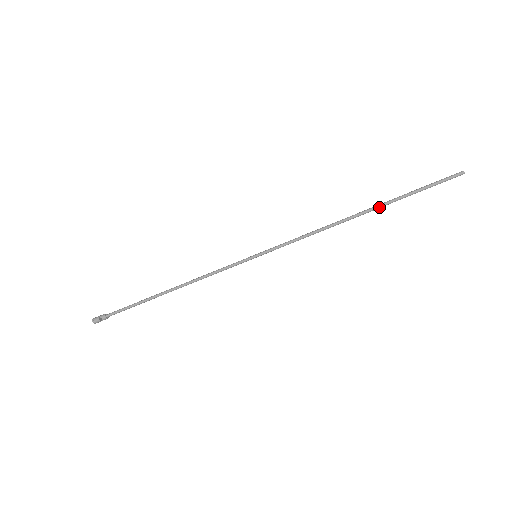
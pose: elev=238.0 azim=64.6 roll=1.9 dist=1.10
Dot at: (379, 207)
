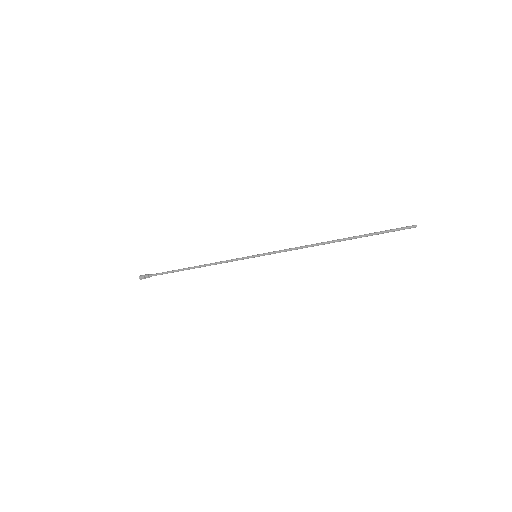
Dot at: (349, 239)
